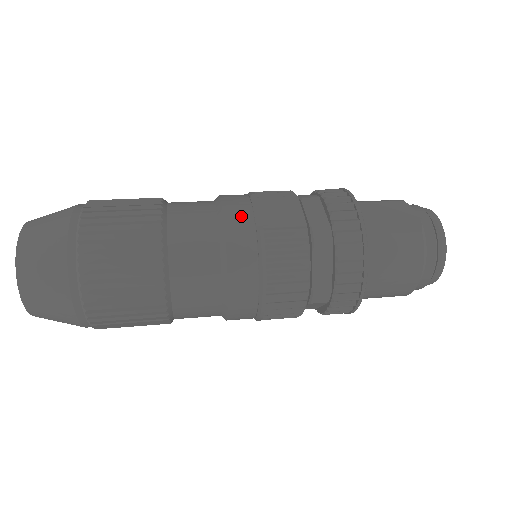
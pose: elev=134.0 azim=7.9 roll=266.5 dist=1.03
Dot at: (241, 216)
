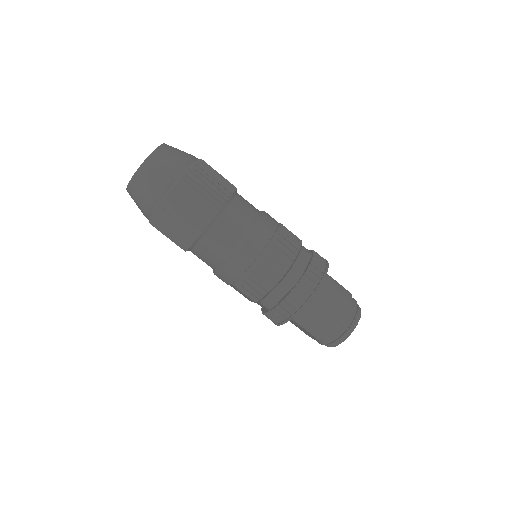
Dot at: occluded
